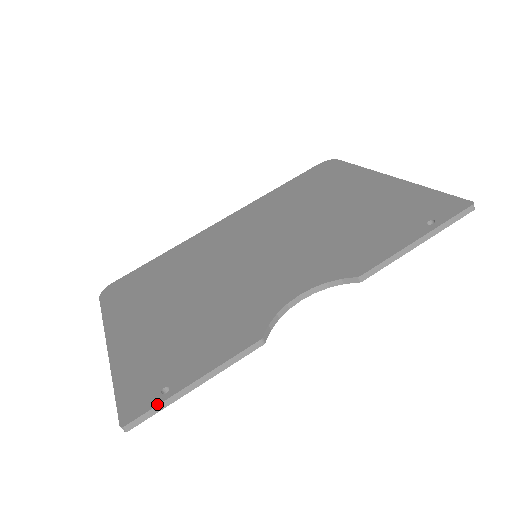
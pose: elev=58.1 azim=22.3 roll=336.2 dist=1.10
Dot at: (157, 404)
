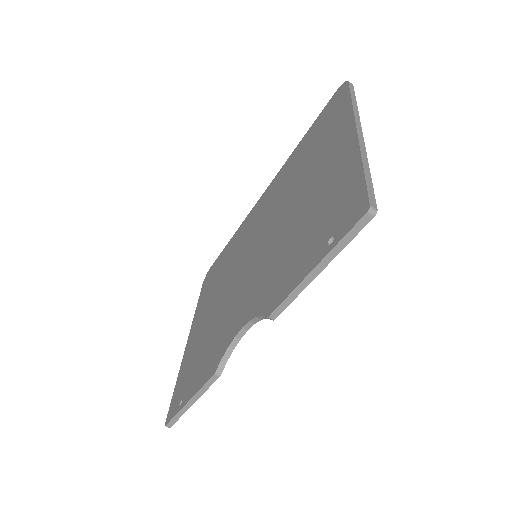
Dot at: (175, 414)
